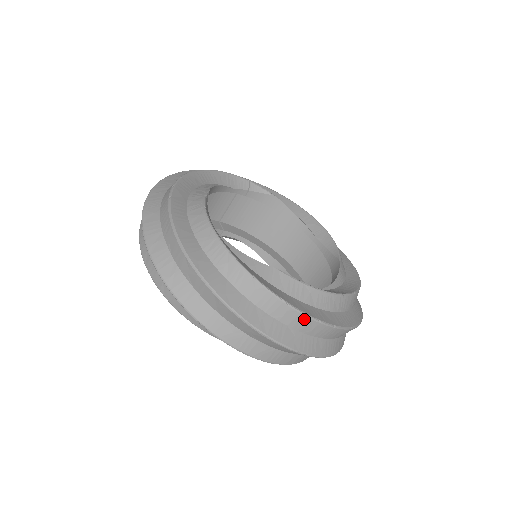
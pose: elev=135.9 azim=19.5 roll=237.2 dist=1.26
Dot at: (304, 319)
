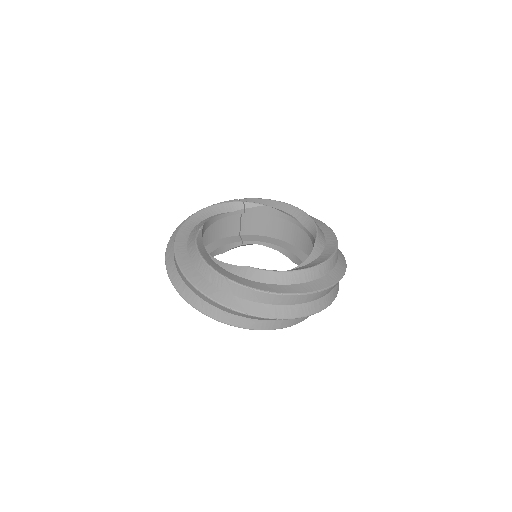
Dot at: (270, 296)
